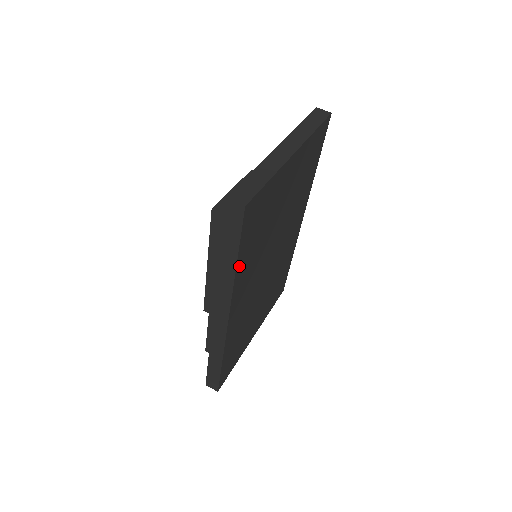
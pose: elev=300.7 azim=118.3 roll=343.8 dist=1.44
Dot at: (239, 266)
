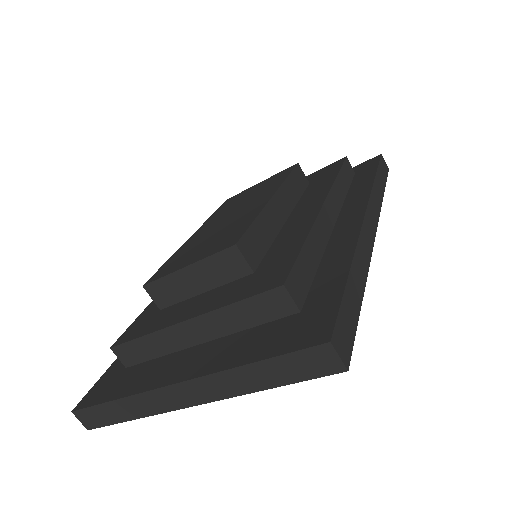
Dot at: occluded
